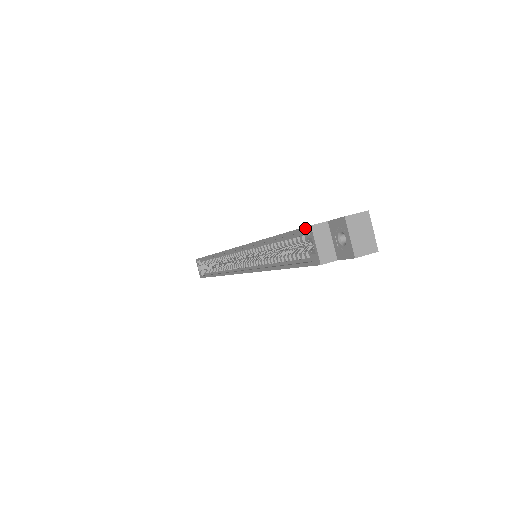
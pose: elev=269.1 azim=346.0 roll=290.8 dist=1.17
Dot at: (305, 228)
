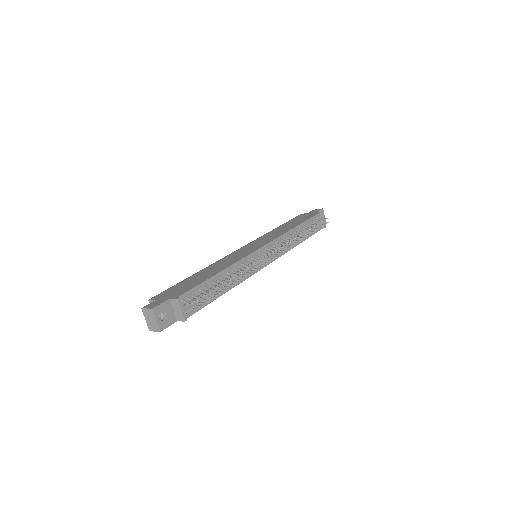
Dot at: (154, 297)
